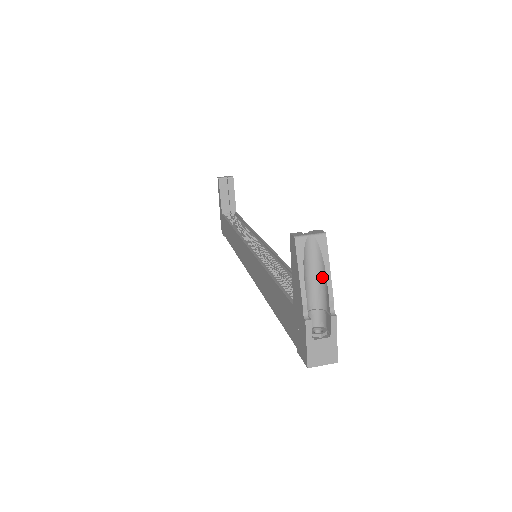
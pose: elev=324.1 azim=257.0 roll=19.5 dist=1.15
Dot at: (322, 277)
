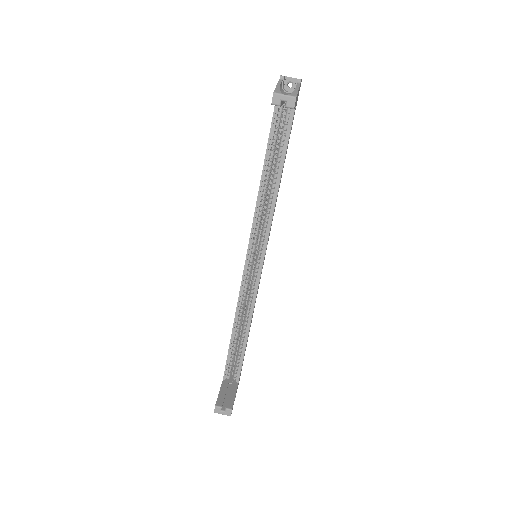
Dot at: occluded
